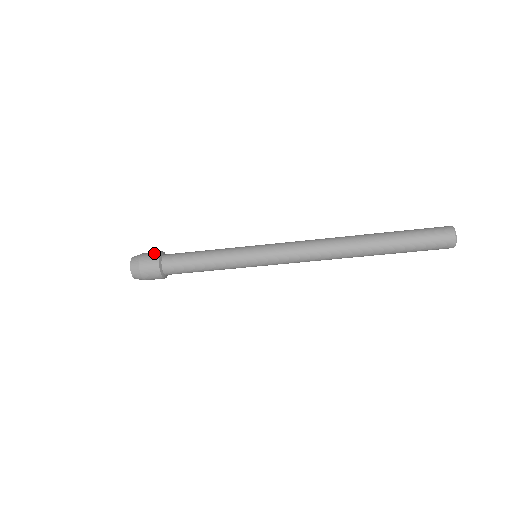
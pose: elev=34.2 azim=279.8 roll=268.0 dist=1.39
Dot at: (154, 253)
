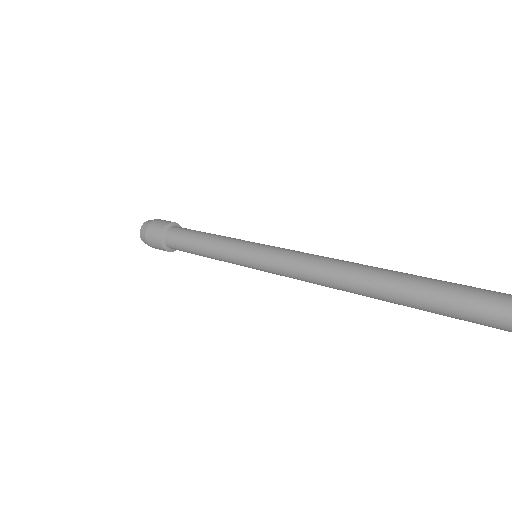
Dot at: (160, 225)
